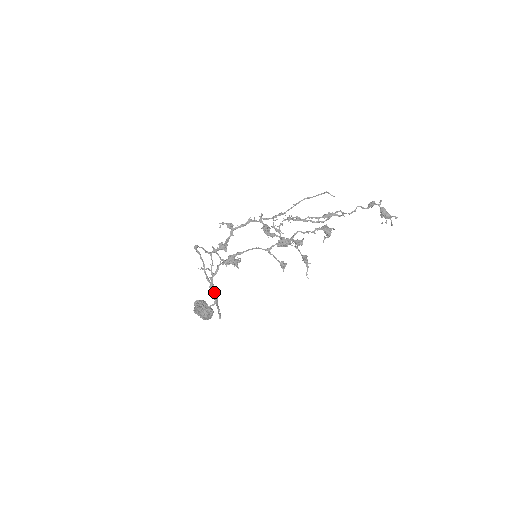
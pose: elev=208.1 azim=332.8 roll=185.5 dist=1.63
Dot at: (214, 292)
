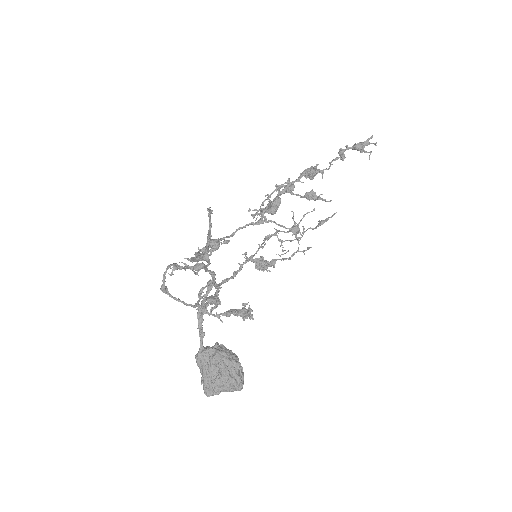
Dot at: (200, 253)
